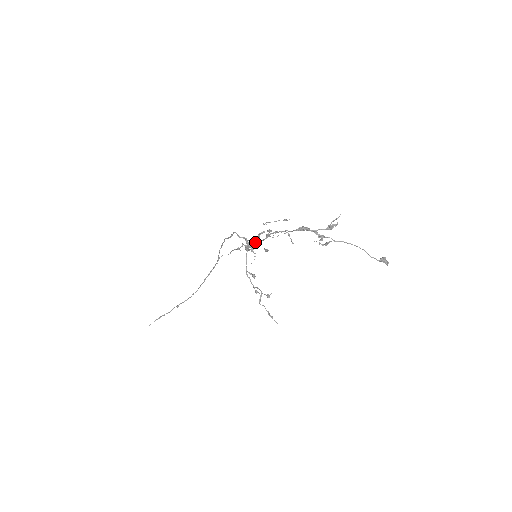
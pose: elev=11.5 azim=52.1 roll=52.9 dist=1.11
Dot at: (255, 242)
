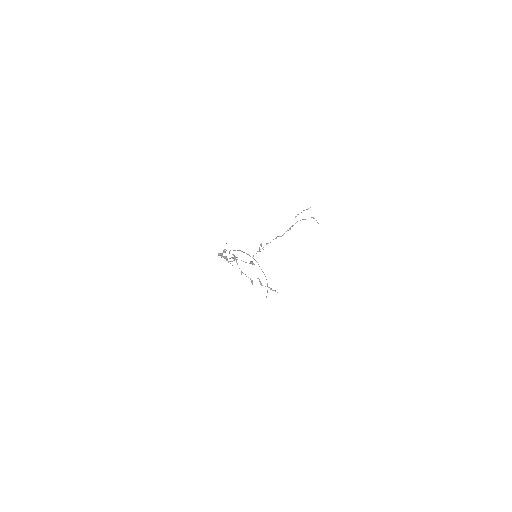
Dot at: (261, 245)
